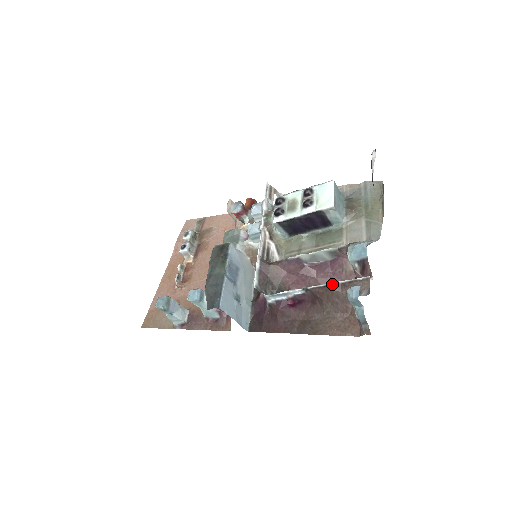
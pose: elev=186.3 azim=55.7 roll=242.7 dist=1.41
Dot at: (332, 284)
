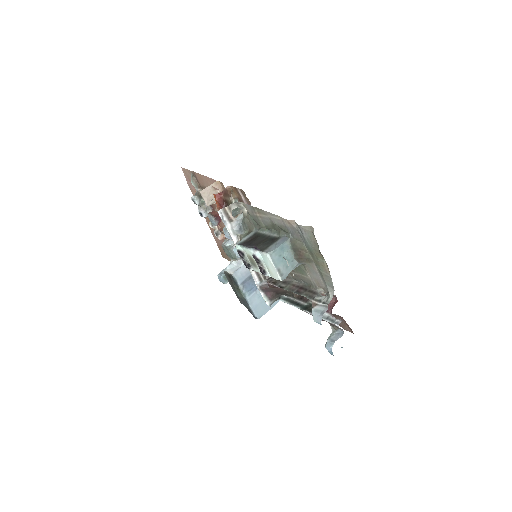
Dot at: occluded
